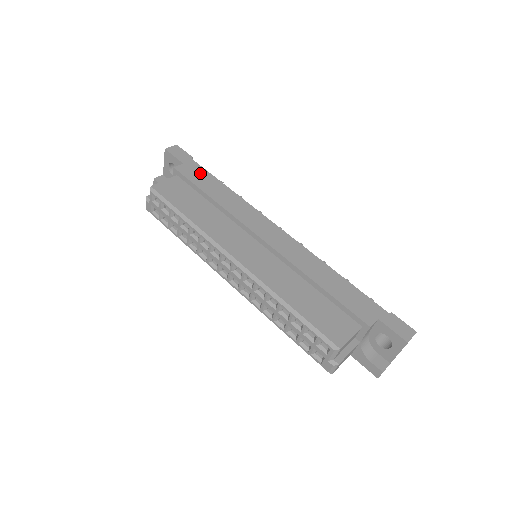
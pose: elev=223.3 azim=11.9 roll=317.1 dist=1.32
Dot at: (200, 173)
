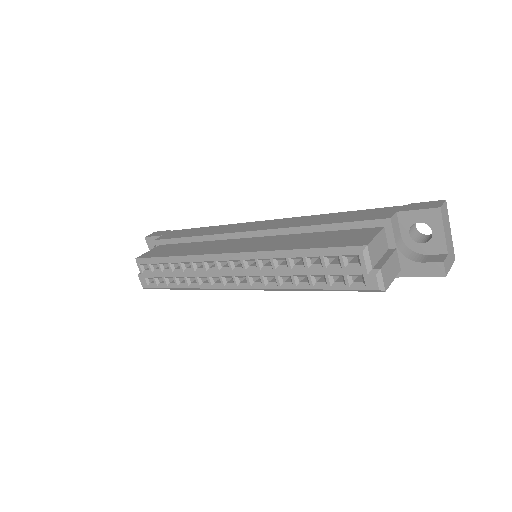
Dot at: (179, 232)
